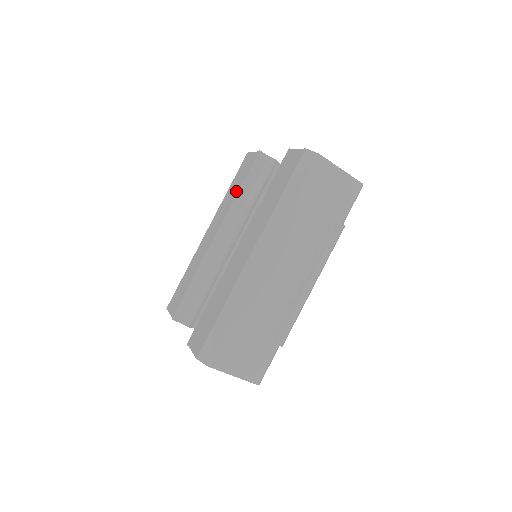
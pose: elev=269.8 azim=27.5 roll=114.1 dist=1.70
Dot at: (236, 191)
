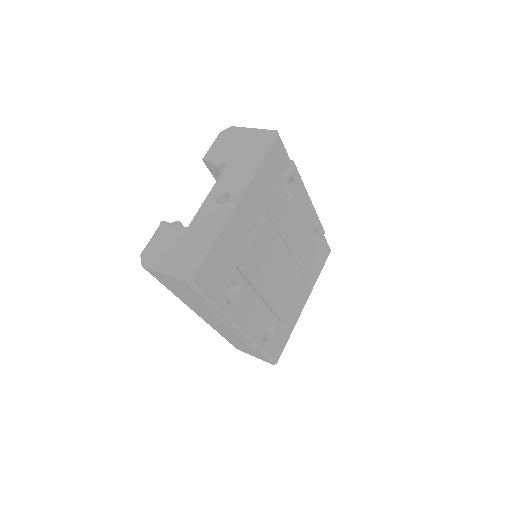
Dot at: occluded
